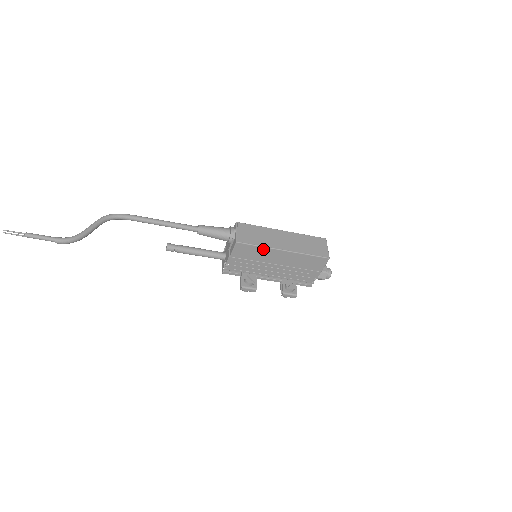
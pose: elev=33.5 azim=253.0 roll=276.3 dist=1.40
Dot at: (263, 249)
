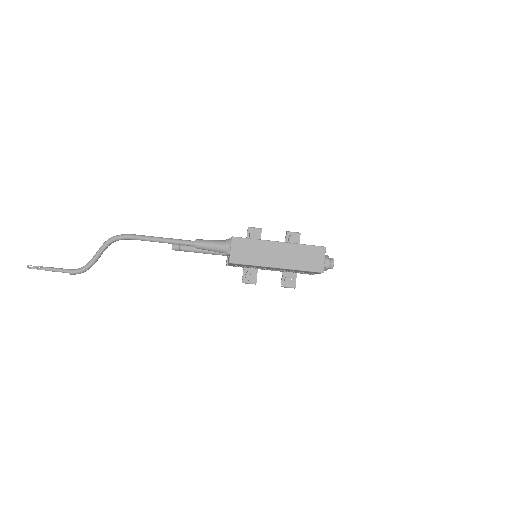
Dot at: (256, 266)
